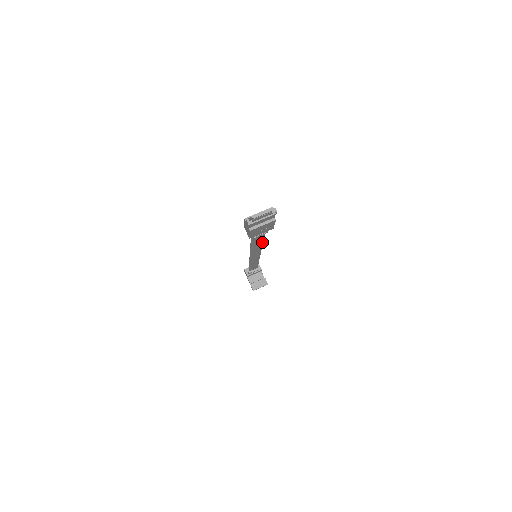
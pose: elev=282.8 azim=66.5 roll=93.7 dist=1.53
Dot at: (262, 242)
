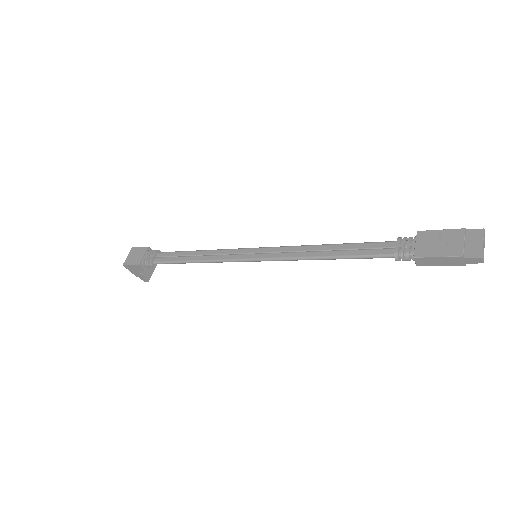
Dot at: (332, 248)
